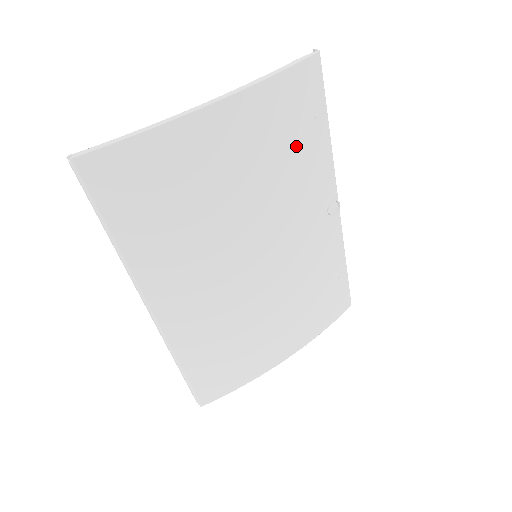
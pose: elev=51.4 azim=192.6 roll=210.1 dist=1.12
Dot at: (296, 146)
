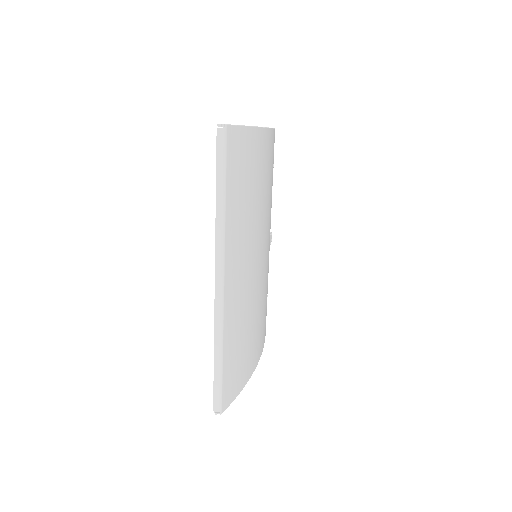
Dot at: (271, 180)
